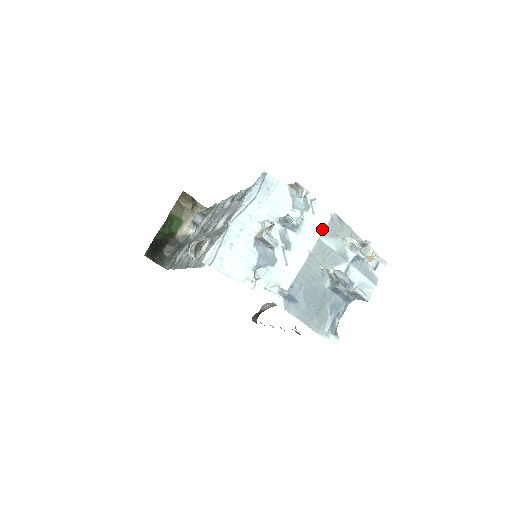
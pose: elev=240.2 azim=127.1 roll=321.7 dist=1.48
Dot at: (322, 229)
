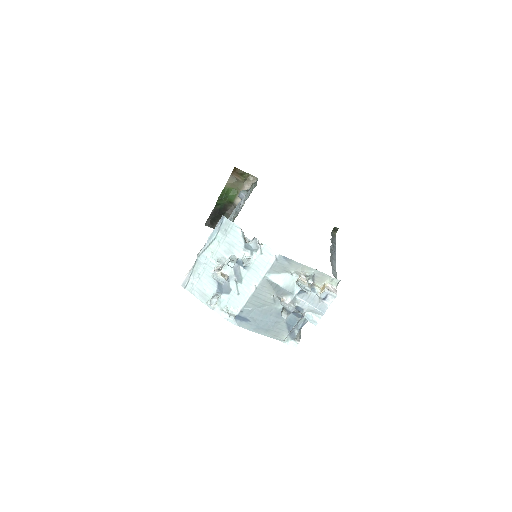
Dot at: (267, 268)
